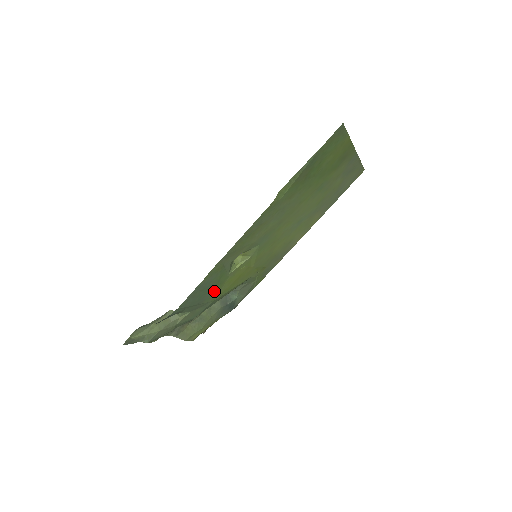
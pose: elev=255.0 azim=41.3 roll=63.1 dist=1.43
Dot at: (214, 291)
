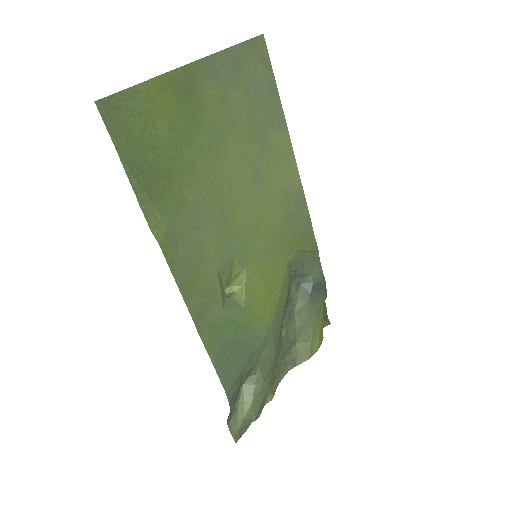
Dot at: (252, 331)
